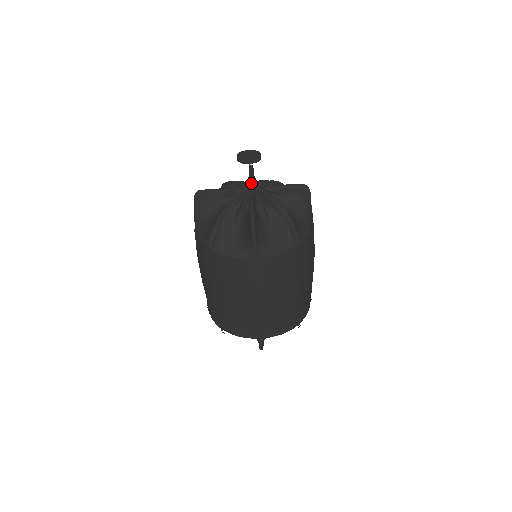
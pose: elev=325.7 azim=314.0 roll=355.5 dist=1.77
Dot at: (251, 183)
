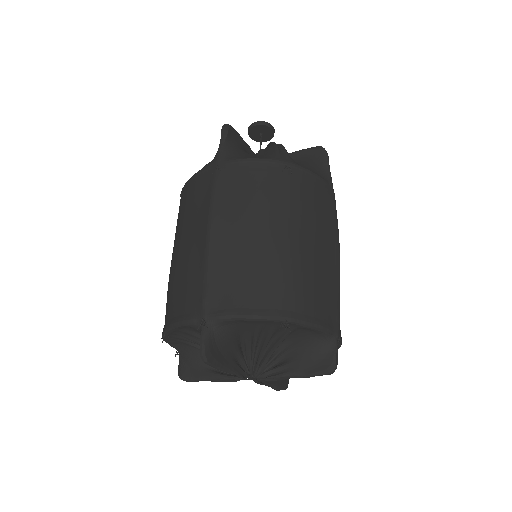
Dot at: occluded
